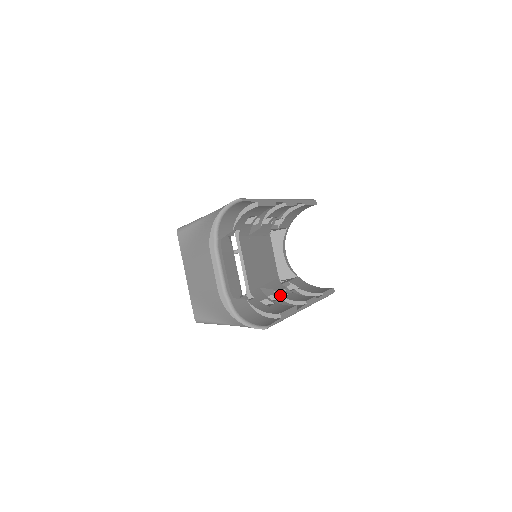
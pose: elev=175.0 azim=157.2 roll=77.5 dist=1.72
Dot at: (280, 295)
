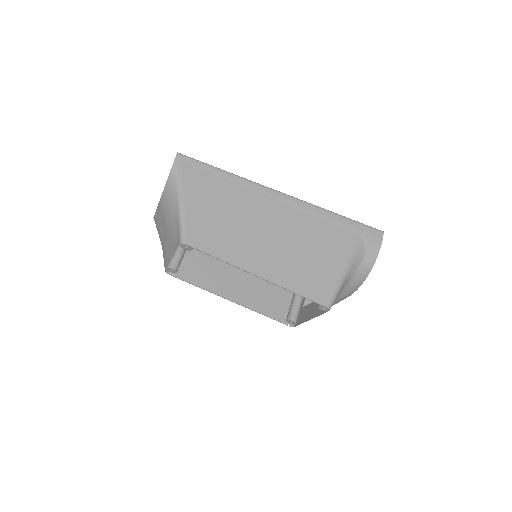
Dot at: occluded
